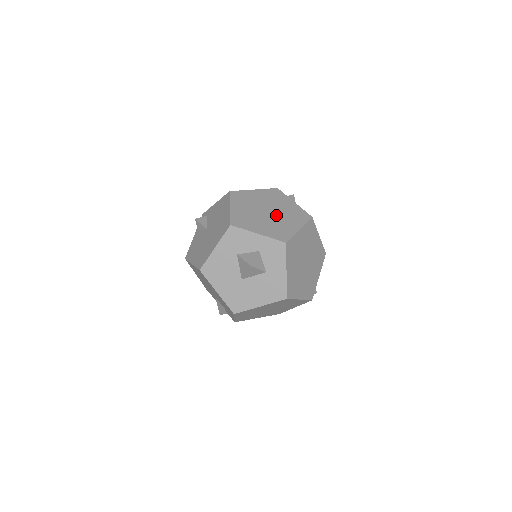
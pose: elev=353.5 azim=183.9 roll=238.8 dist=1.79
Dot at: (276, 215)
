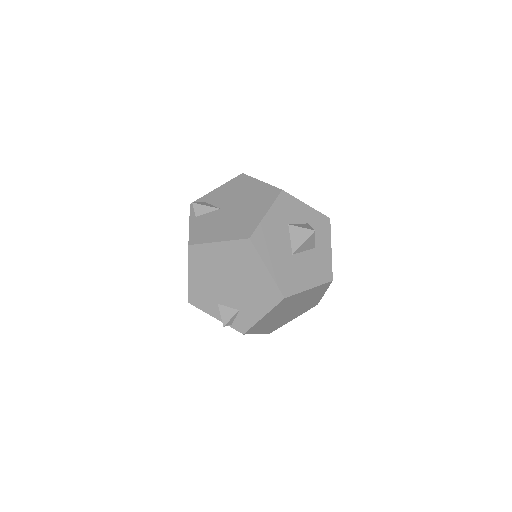
Dot at: occluded
